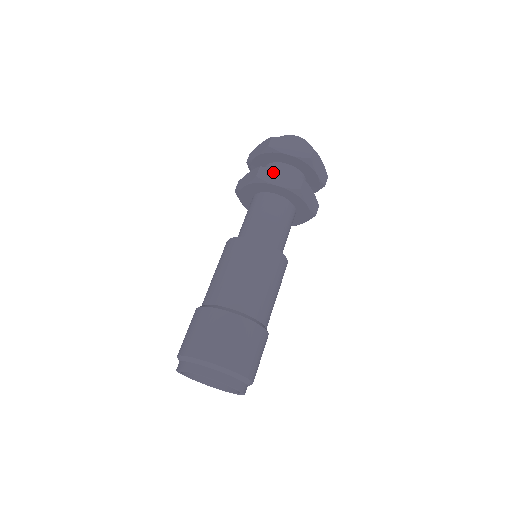
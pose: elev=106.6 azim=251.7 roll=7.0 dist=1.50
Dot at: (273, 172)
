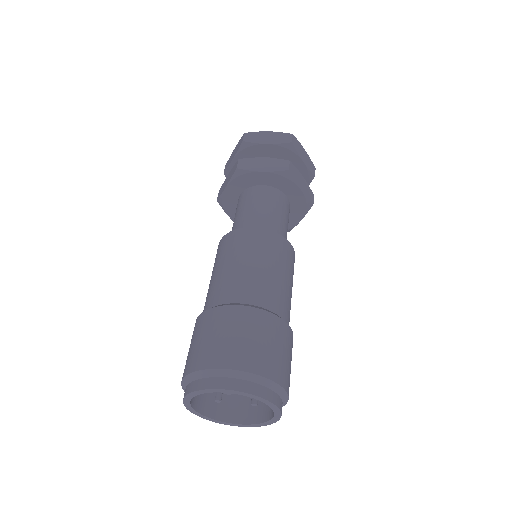
Dot at: (254, 161)
